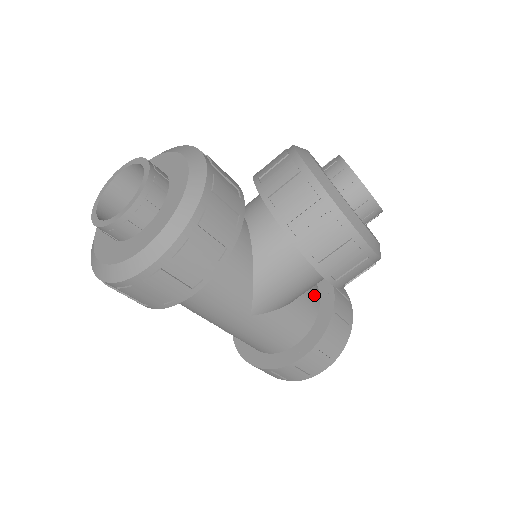
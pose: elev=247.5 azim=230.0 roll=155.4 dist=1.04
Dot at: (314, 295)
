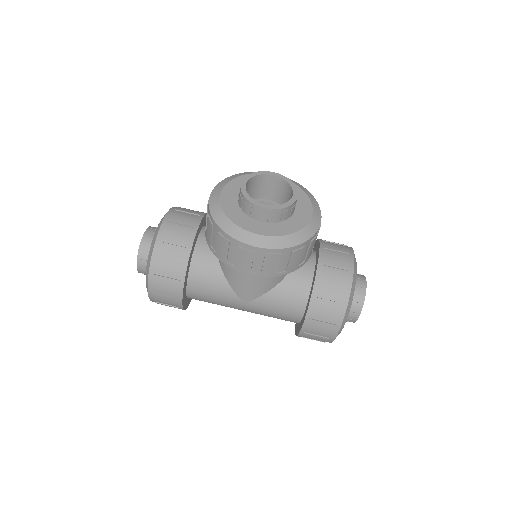
Dot at: (304, 275)
